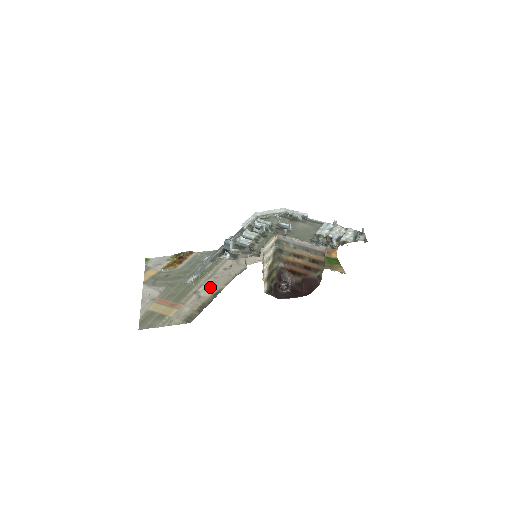
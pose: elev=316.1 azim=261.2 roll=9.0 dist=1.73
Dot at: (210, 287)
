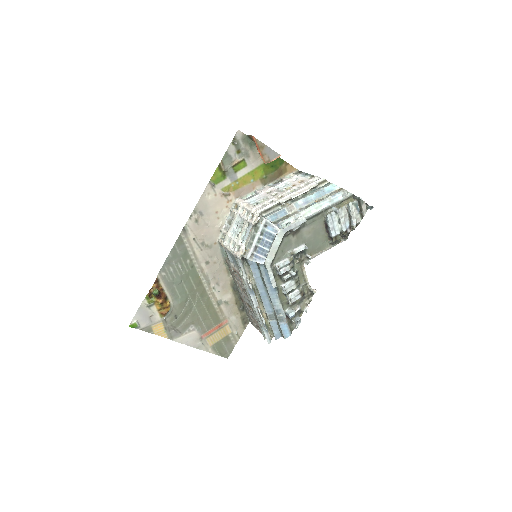
Dot at: (222, 289)
